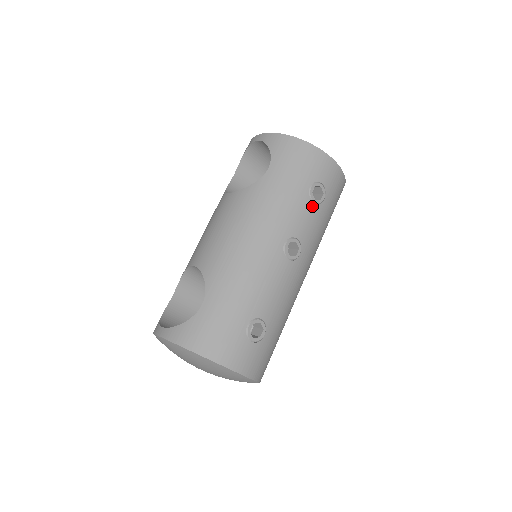
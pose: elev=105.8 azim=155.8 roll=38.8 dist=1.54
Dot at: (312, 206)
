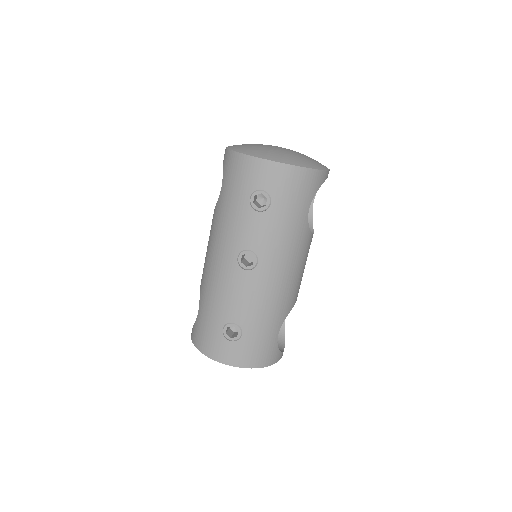
Dot at: (257, 215)
